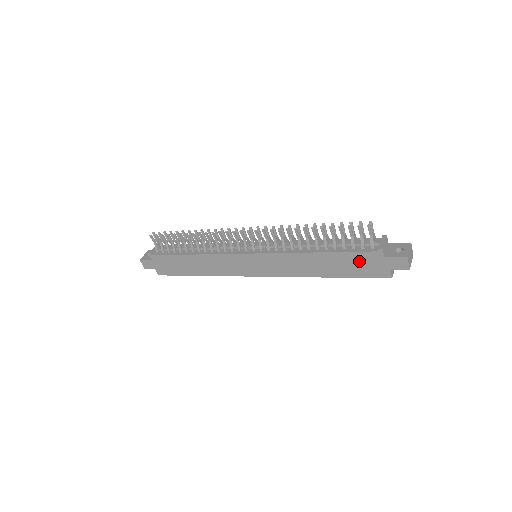
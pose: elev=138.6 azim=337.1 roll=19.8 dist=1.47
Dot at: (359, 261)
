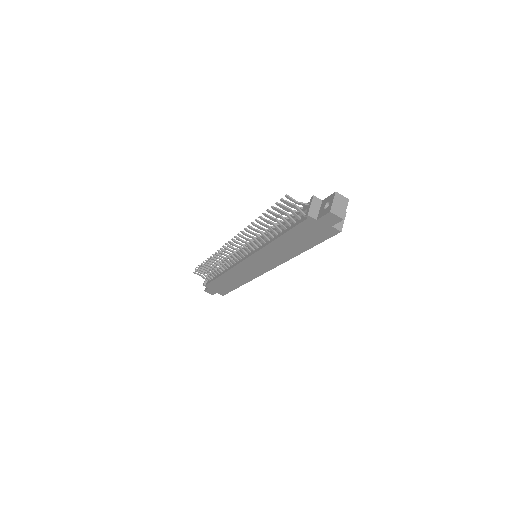
Dot at: (306, 231)
